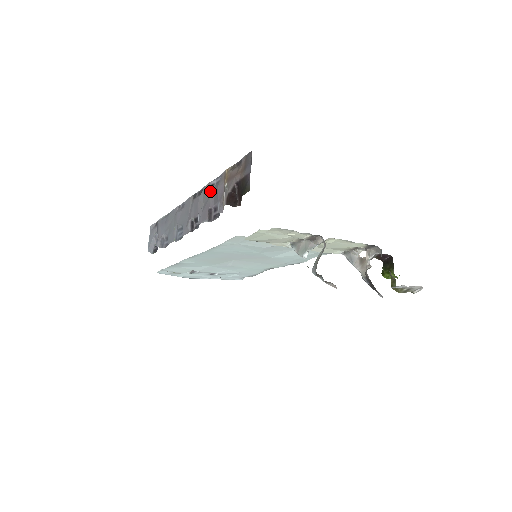
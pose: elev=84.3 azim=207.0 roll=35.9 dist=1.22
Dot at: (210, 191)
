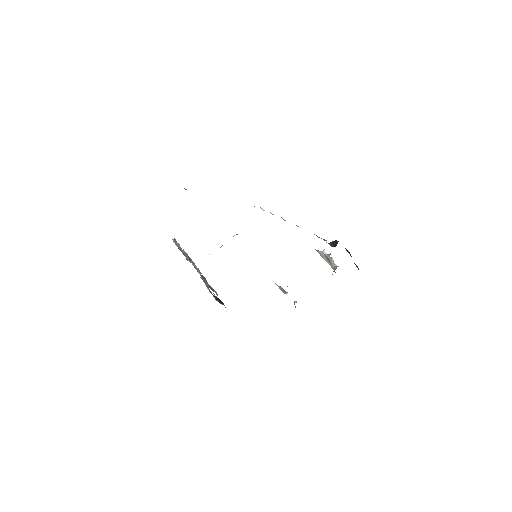
Dot at: occluded
